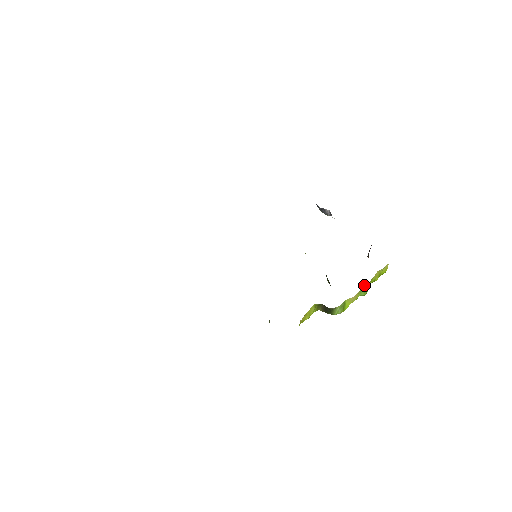
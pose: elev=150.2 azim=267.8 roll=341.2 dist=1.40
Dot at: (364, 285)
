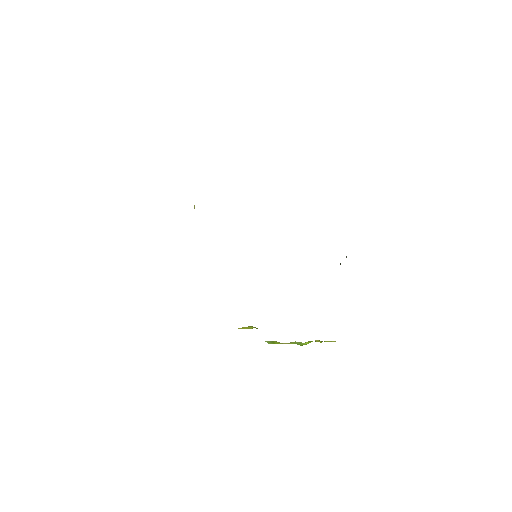
Dot at: occluded
